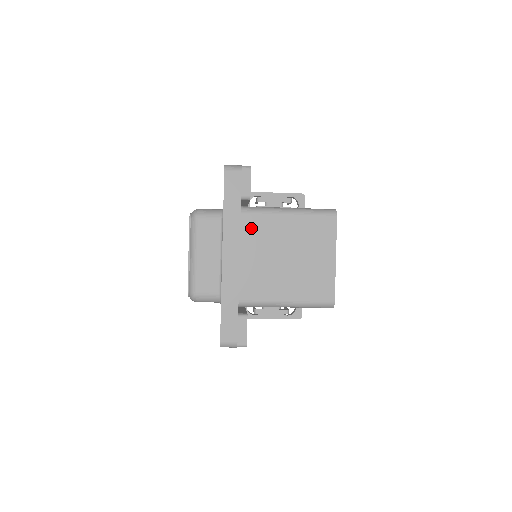
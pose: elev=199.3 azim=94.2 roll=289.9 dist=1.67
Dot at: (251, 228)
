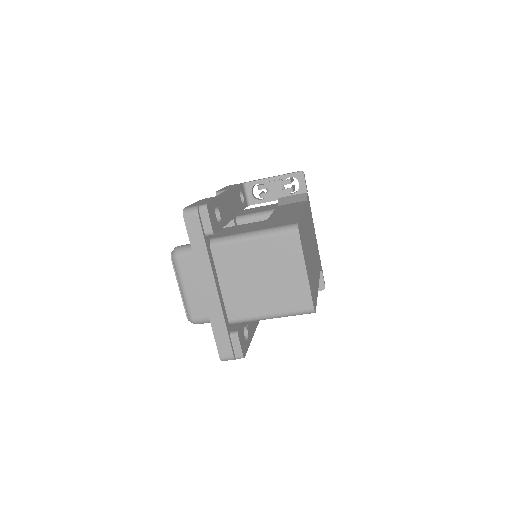
Dot at: (223, 258)
